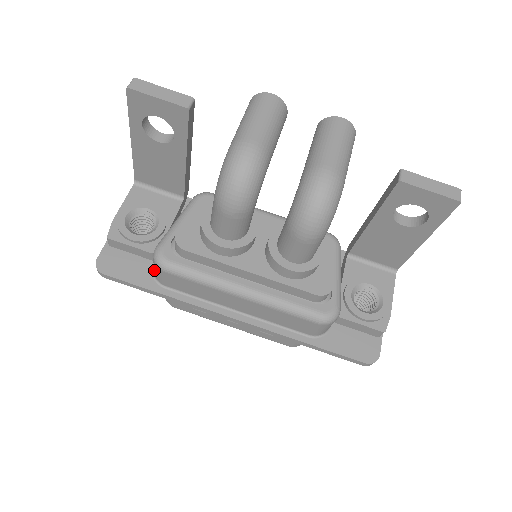
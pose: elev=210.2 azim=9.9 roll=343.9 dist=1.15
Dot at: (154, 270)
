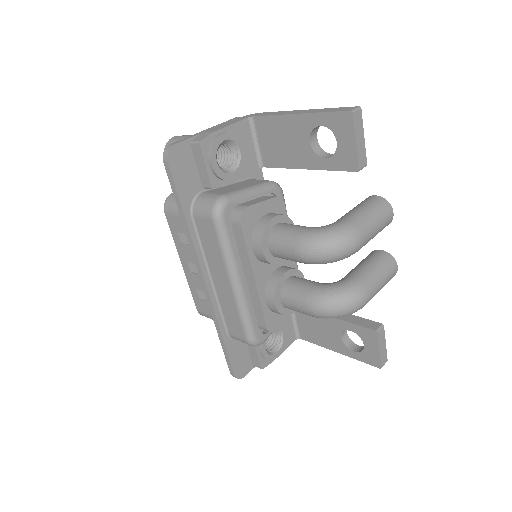
Dot at: (201, 202)
